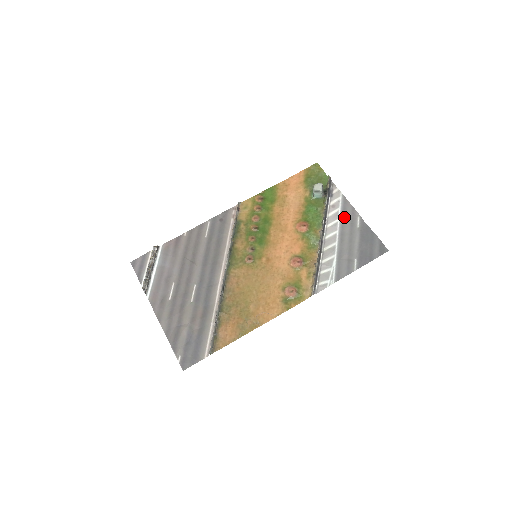
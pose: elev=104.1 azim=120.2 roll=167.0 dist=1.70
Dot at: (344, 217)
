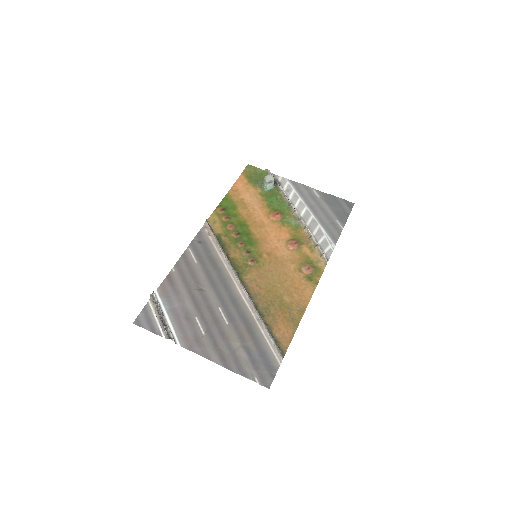
Dot at: (303, 195)
